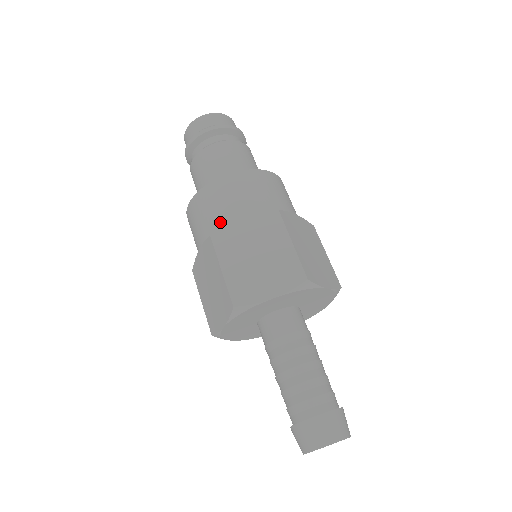
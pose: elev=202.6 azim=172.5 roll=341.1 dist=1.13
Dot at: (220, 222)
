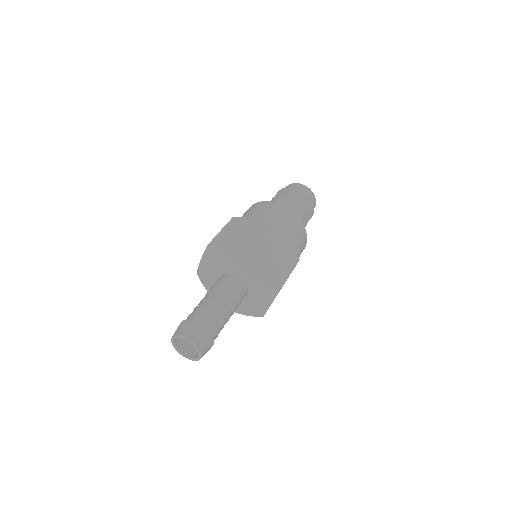
Dot at: (279, 226)
